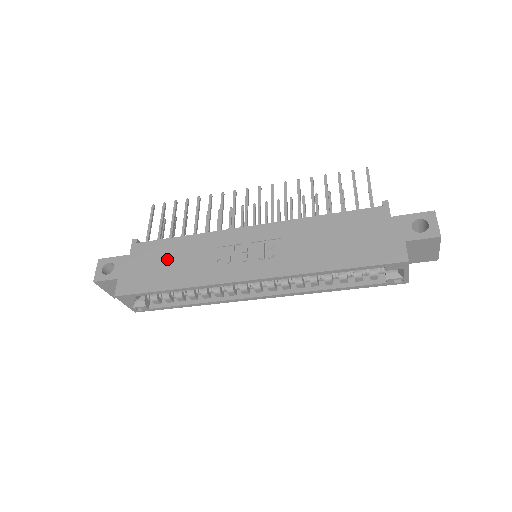
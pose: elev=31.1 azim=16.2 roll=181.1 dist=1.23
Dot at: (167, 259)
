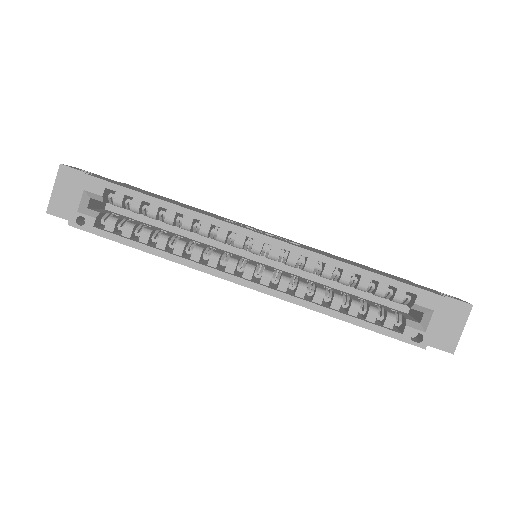
Dot at: occluded
